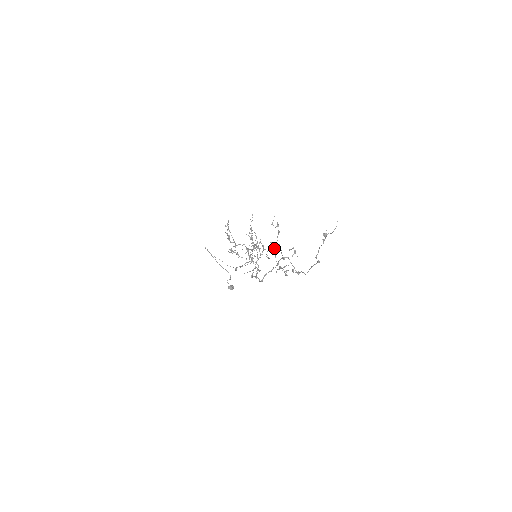
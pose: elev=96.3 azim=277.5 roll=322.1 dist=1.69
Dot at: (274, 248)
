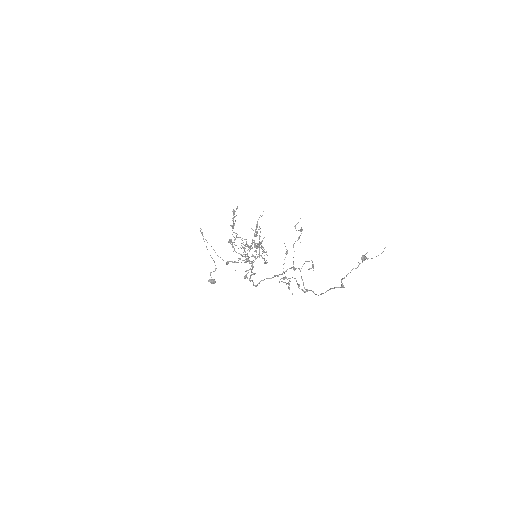
Dot at: occluded
